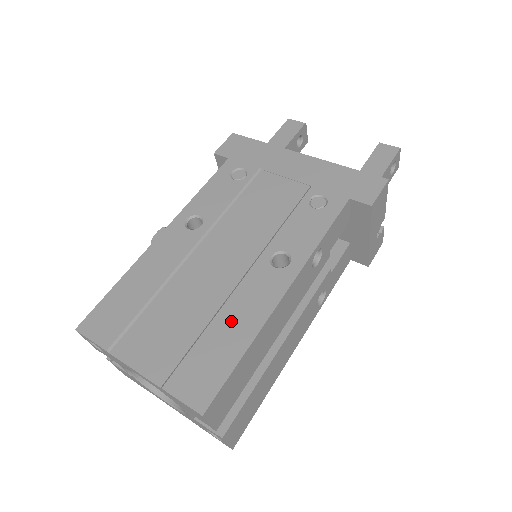
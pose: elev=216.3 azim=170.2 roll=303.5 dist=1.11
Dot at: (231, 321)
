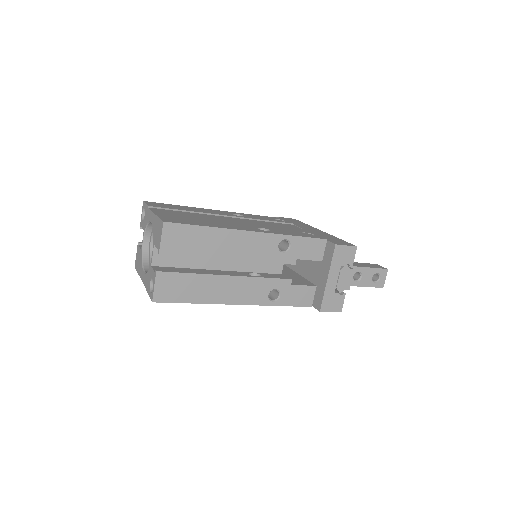
Dot at: (214, 223)
